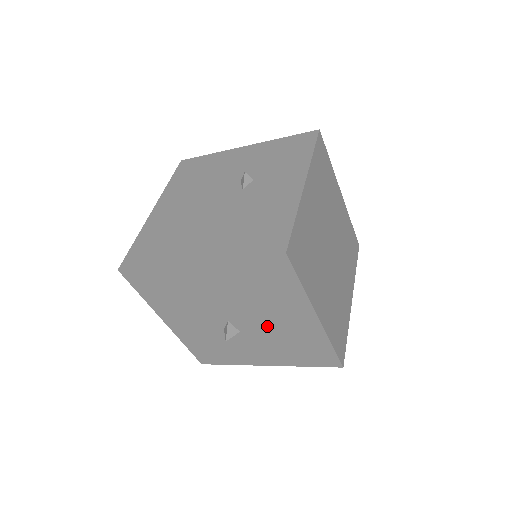
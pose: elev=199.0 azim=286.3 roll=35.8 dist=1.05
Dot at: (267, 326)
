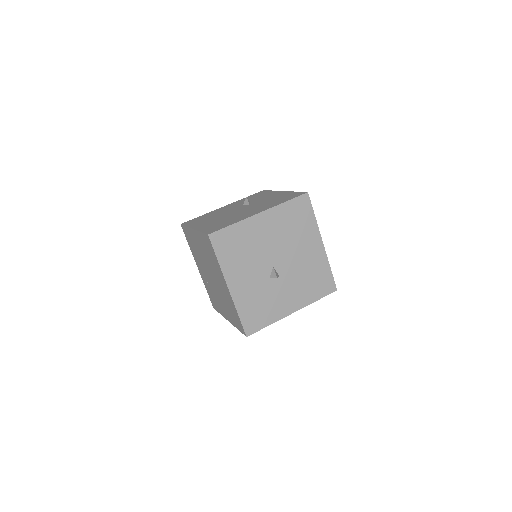
Dot at: (296, 263)
